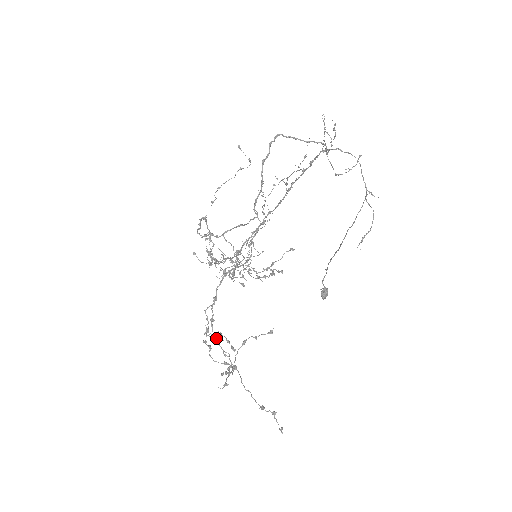
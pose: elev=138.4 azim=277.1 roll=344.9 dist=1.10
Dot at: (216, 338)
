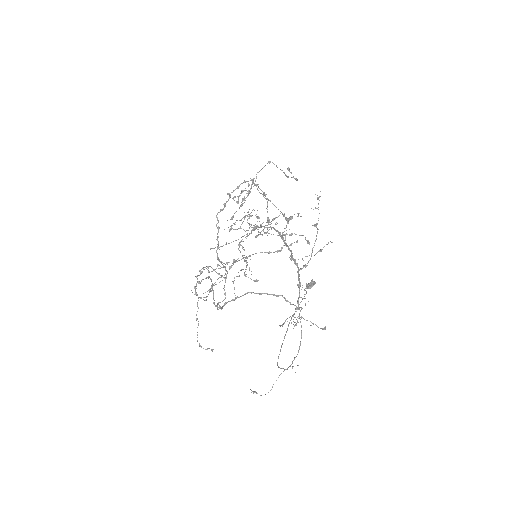
Dot at: (196, 294)
